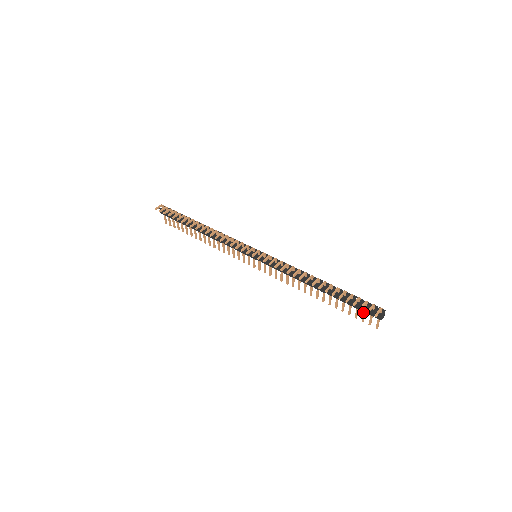
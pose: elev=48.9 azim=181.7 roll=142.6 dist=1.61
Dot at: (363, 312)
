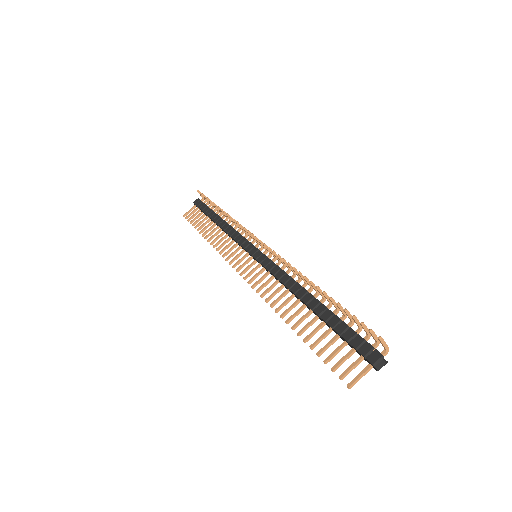
Dot at: (348, 352)
